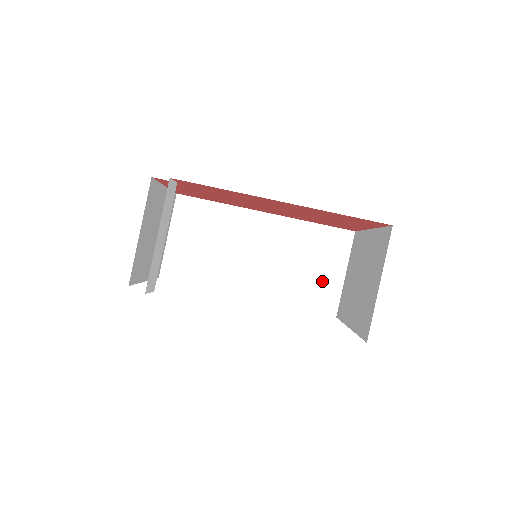
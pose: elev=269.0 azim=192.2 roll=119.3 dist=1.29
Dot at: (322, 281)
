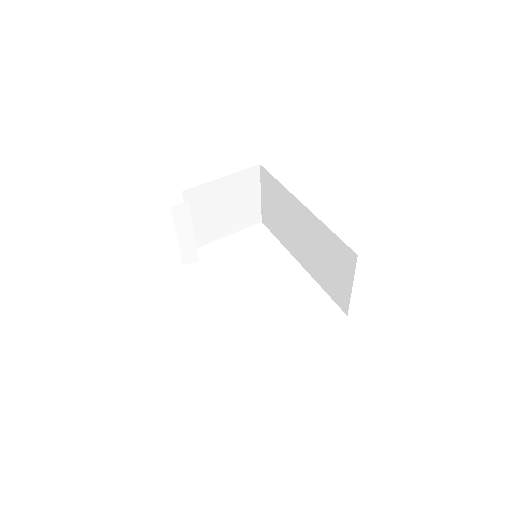
Dot at: (338, 282)
